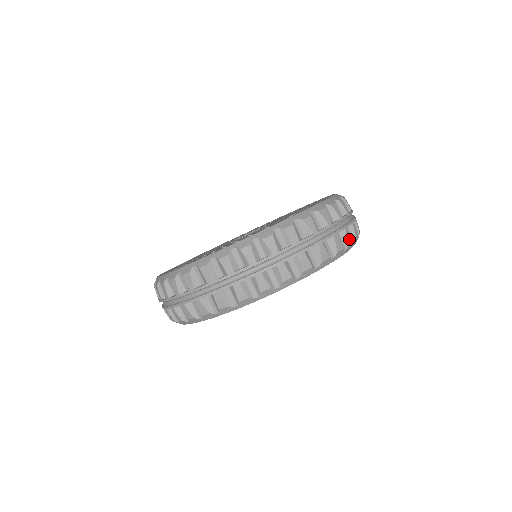
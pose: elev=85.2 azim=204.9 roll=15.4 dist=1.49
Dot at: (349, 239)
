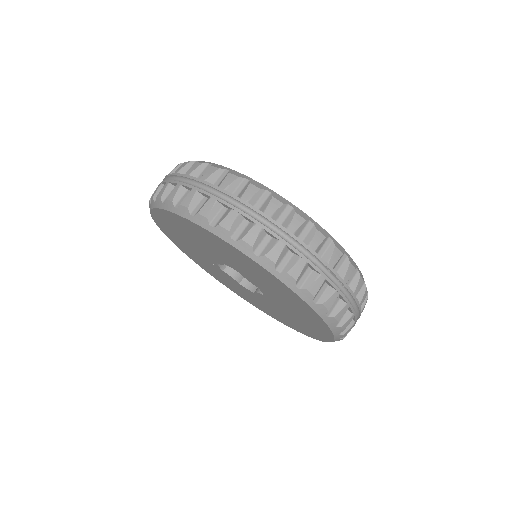
Dot at: occluded
